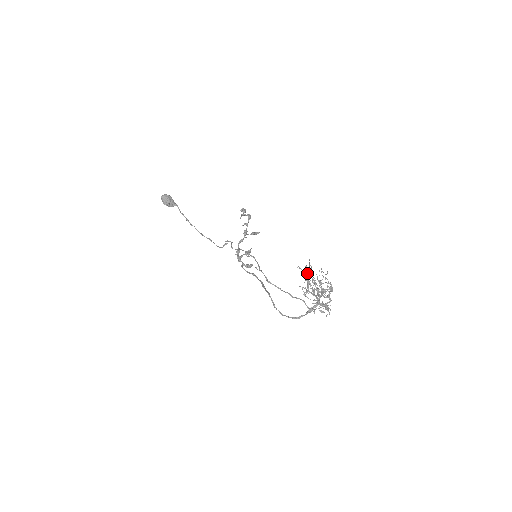
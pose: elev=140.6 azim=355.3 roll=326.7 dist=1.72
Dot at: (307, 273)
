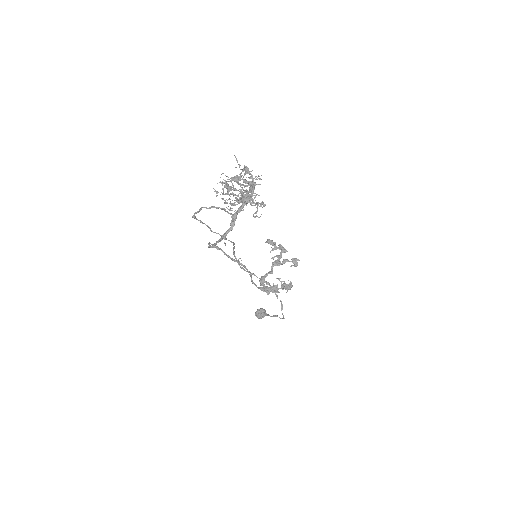
Dot at: occluded
